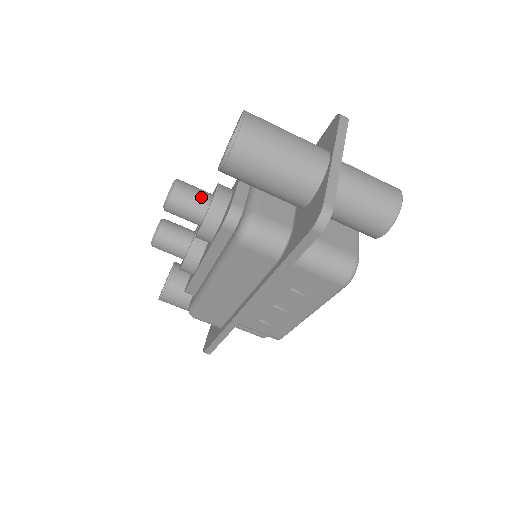
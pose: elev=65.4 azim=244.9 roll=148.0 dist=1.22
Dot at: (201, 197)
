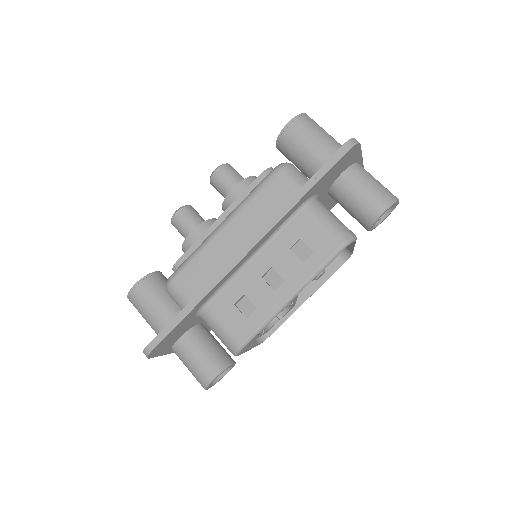
Dot at: occluded
